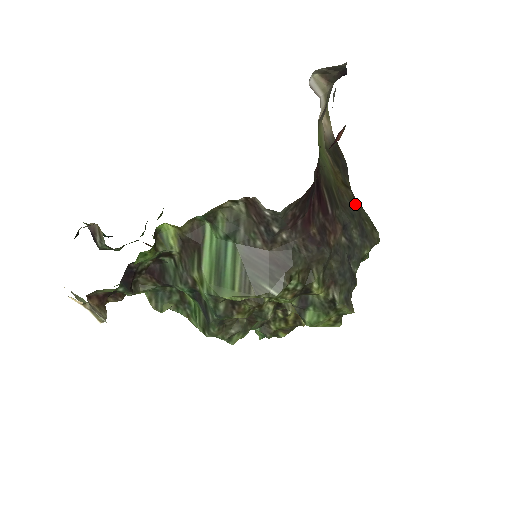
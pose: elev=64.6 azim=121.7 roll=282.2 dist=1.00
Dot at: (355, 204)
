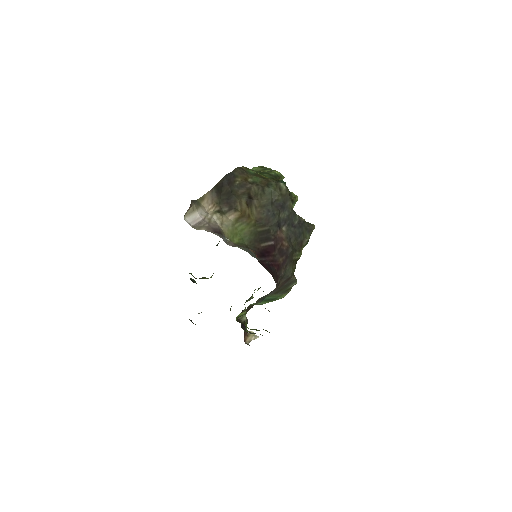
Dot at: (264, 203)
